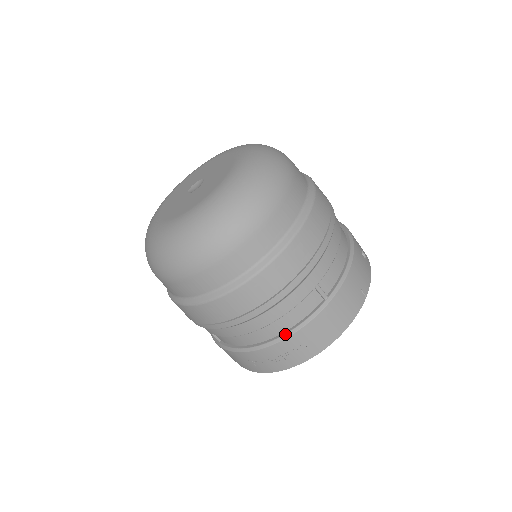
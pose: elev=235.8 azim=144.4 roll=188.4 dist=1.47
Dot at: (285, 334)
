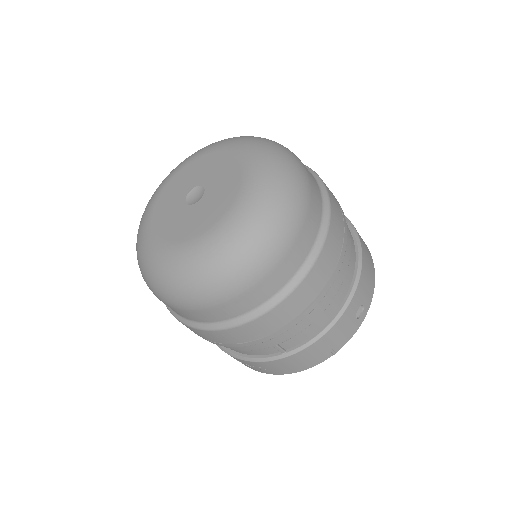
Dot at: (238, 356)
